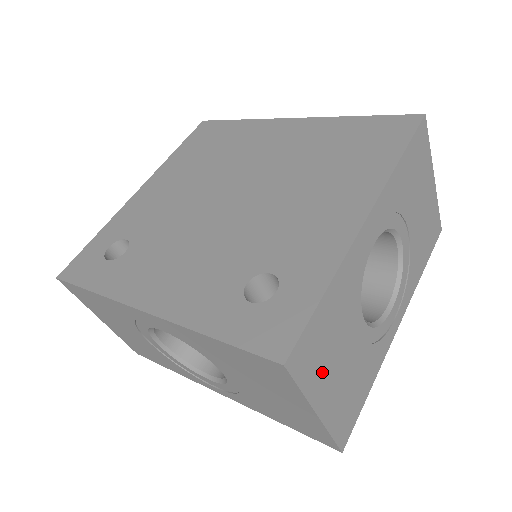
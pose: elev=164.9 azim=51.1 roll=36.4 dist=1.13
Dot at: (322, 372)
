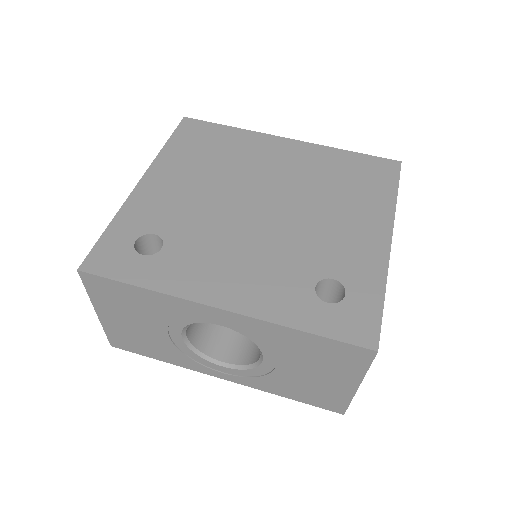
Dot at: occluded
